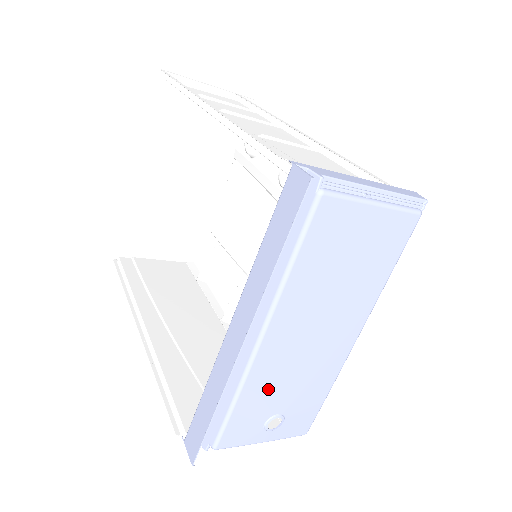
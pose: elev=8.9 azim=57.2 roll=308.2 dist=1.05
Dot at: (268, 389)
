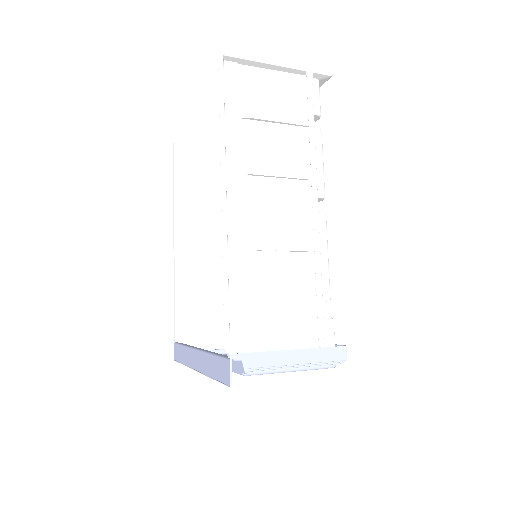
Dot at: occluded
